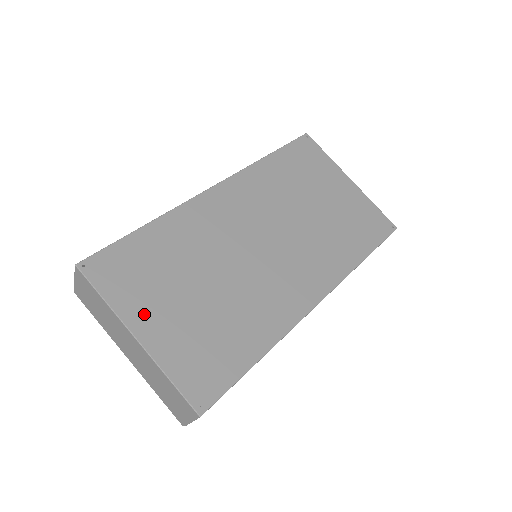
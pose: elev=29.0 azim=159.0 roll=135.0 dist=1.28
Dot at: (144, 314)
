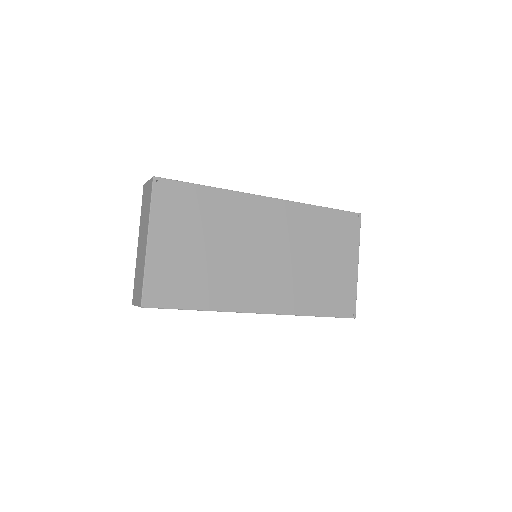
Dot at: (163, 233)
